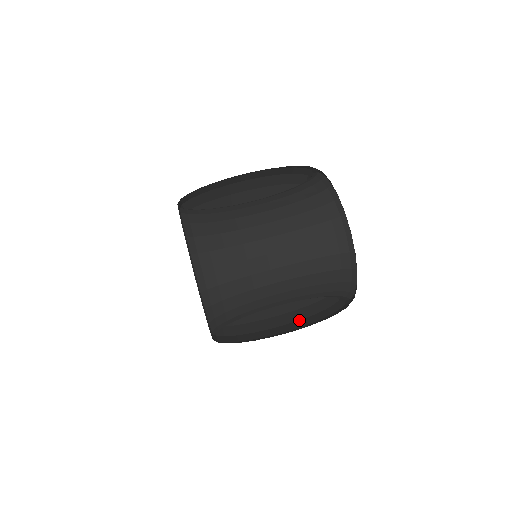
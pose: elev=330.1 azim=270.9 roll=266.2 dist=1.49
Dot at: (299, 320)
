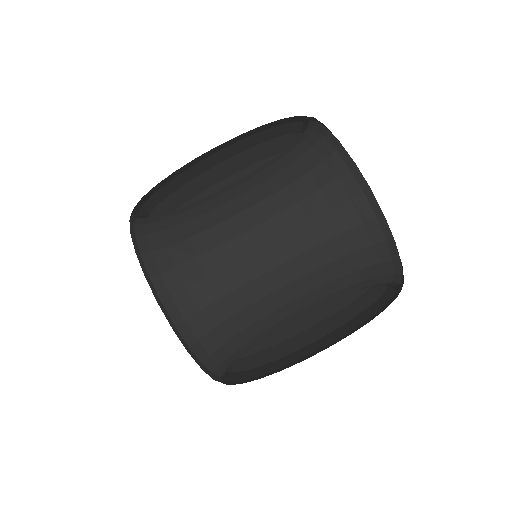
Dot at: occluded
